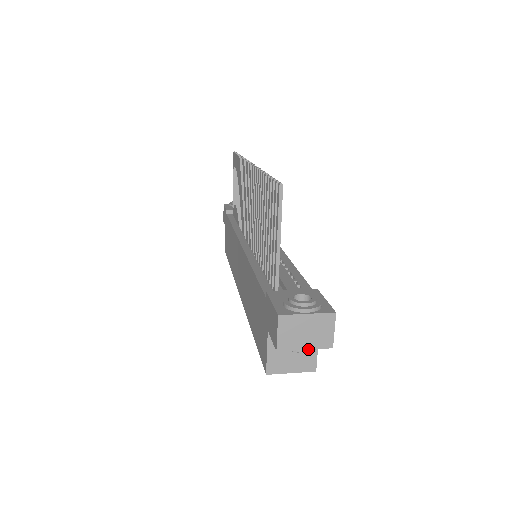
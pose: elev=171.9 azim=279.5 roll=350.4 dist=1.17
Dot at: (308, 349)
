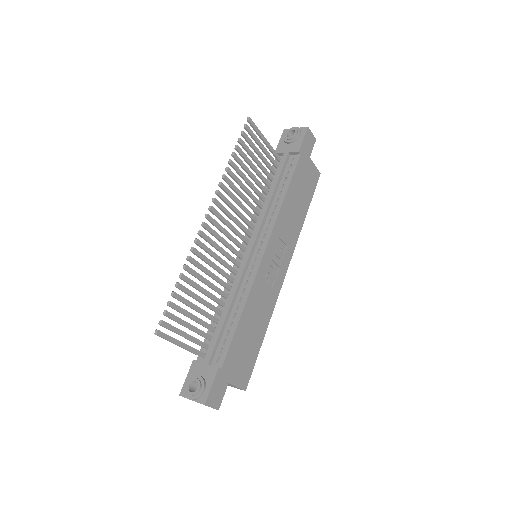
Dot at: occluded
